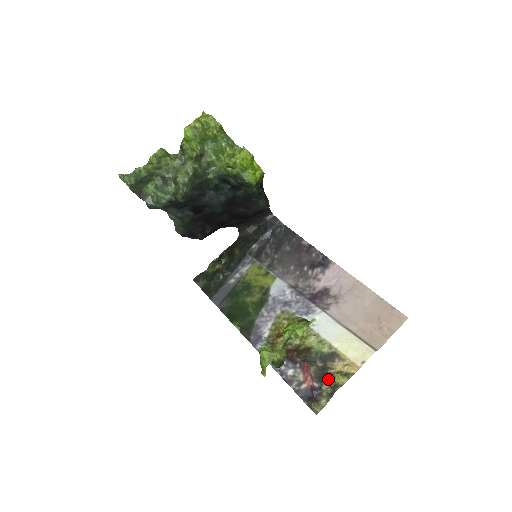
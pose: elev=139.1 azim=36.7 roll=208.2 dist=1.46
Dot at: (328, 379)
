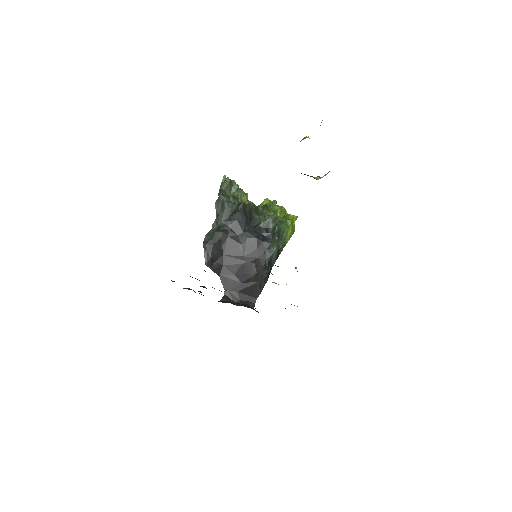
Dot at: occluded
